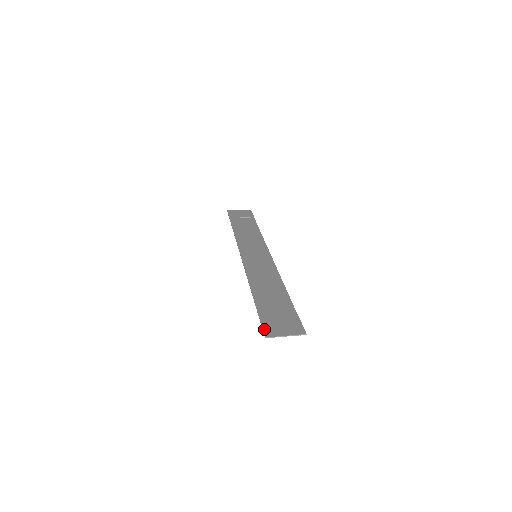
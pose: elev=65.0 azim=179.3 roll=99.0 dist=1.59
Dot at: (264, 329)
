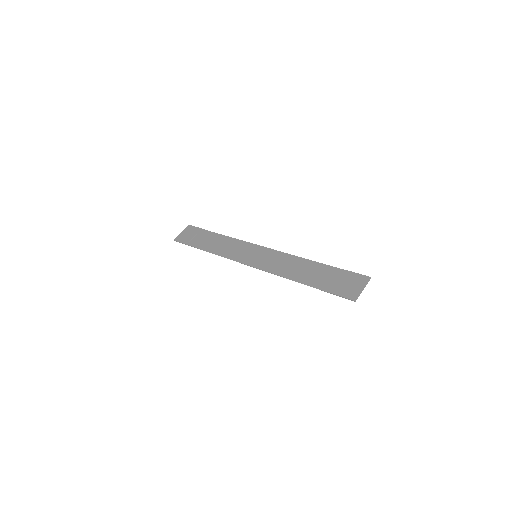
Dot at: (346, 297)
